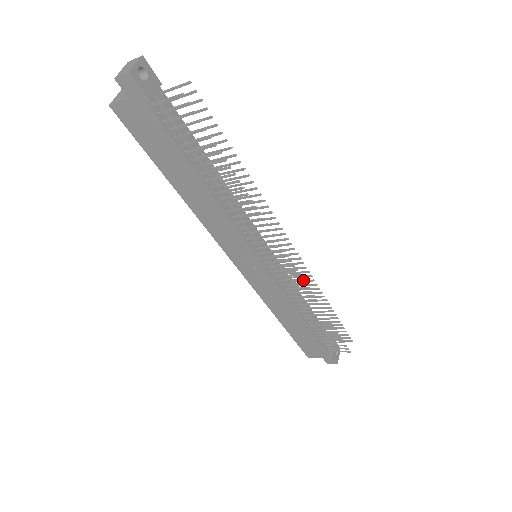
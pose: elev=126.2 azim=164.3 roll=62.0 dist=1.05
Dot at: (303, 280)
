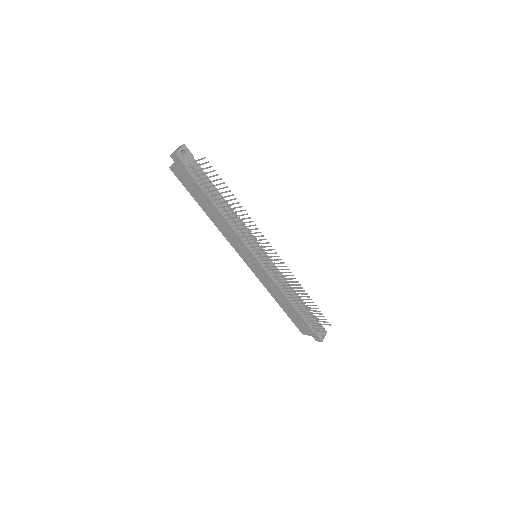
Dot at: (288, 275)
